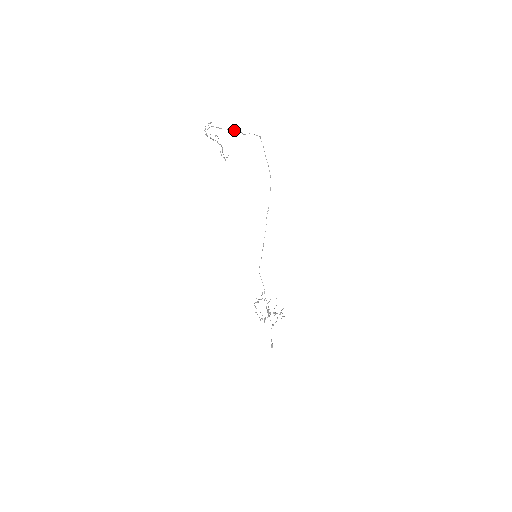
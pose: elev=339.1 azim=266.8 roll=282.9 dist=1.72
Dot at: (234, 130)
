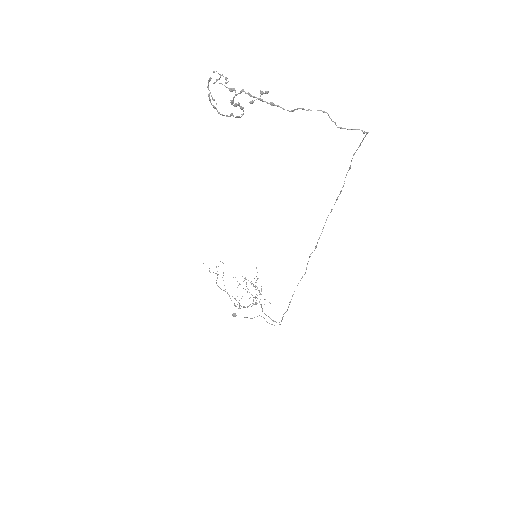
Dot at: occluded
